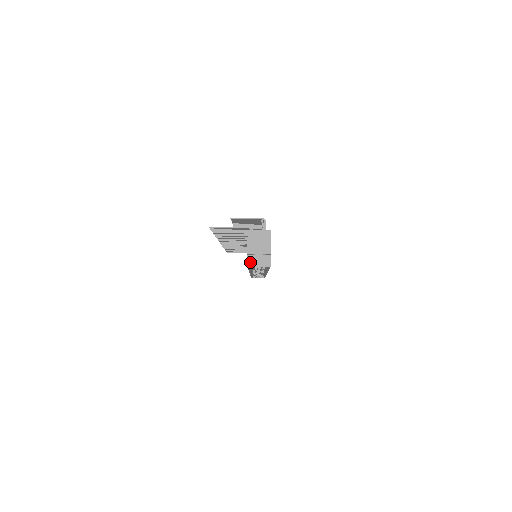
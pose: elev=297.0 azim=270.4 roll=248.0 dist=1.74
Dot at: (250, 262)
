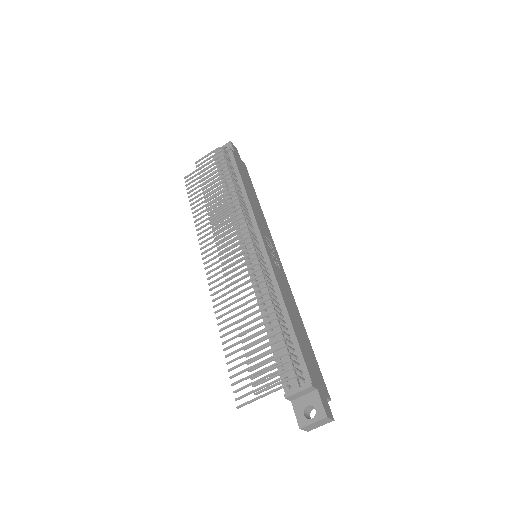
Dot at: occluded
